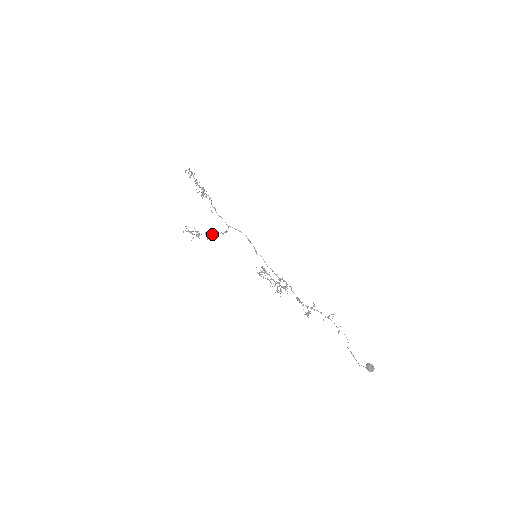
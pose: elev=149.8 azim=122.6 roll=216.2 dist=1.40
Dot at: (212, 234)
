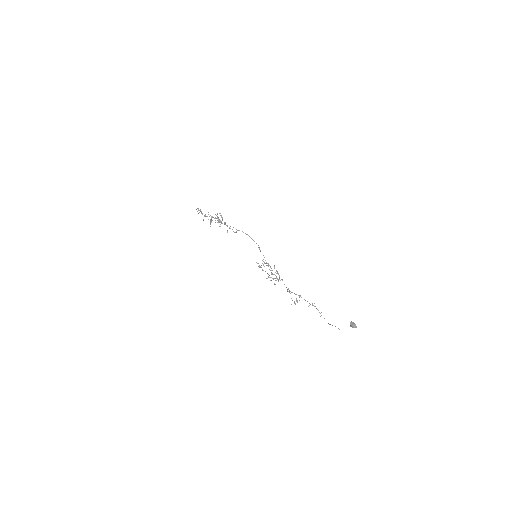
Dot at: occluded
